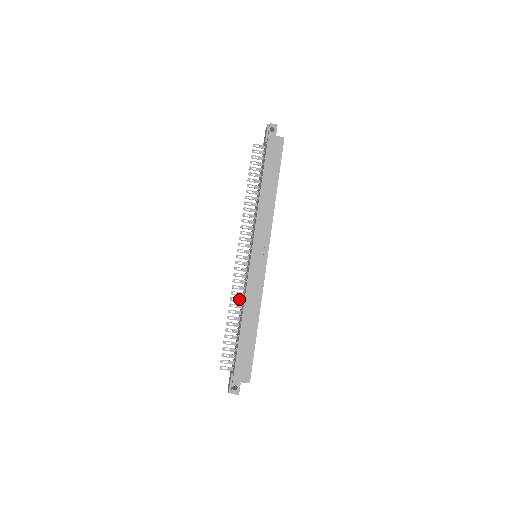
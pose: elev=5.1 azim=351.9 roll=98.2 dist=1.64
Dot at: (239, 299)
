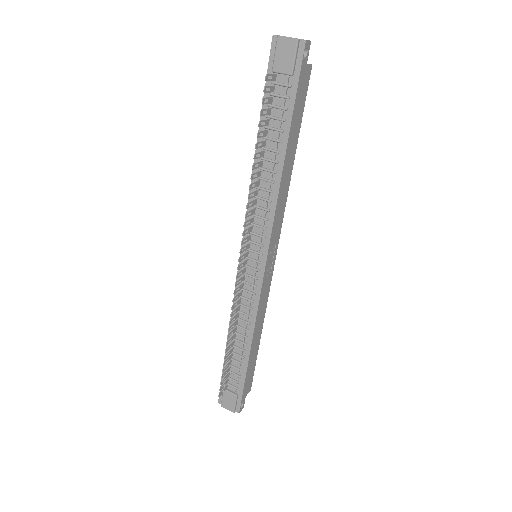
Dot at: (236, 316)
